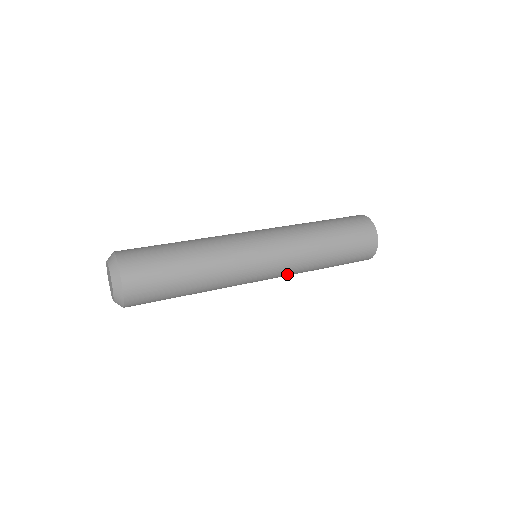
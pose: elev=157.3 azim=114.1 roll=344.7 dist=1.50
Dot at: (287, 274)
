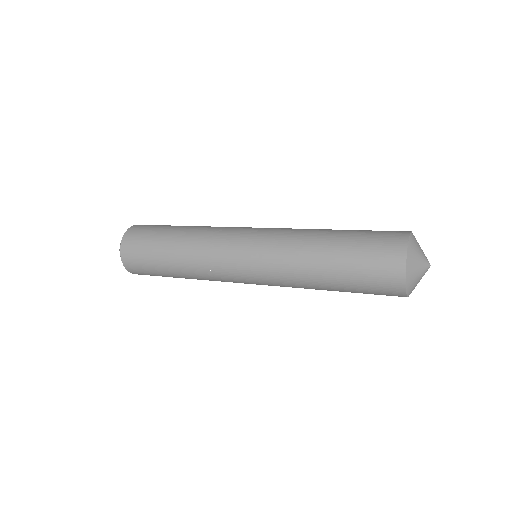
Dot at: (274, 274)
